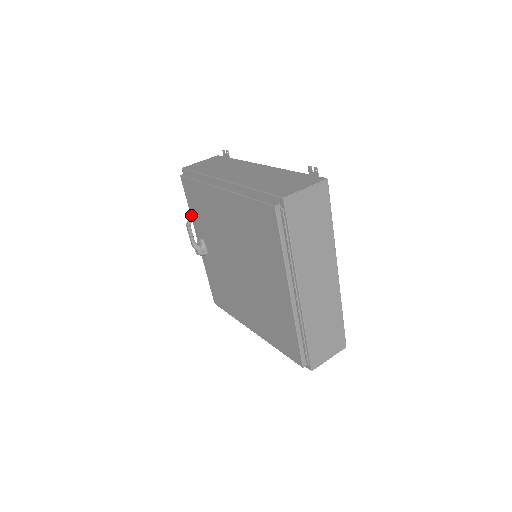
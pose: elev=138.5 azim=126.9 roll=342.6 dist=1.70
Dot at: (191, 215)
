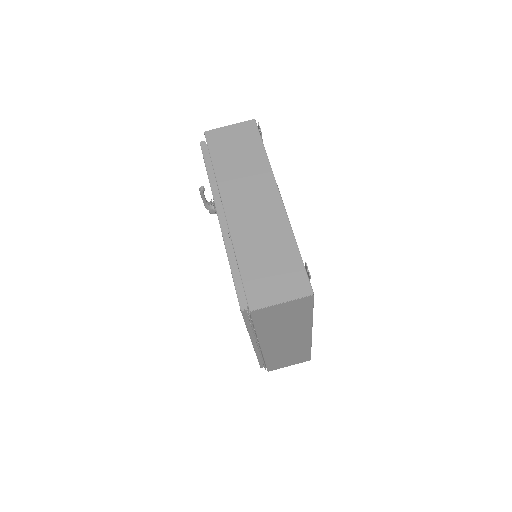
Dot at: occluded
